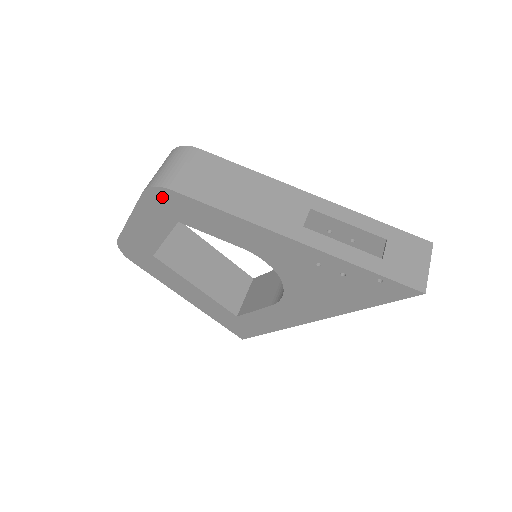
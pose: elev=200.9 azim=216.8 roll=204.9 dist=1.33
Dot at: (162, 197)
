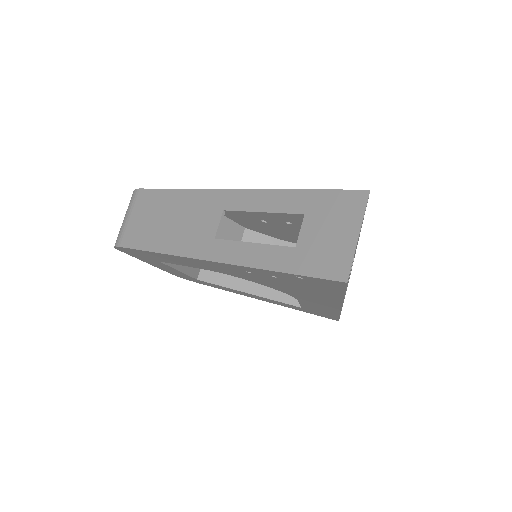
Dot at: (127, 251)
